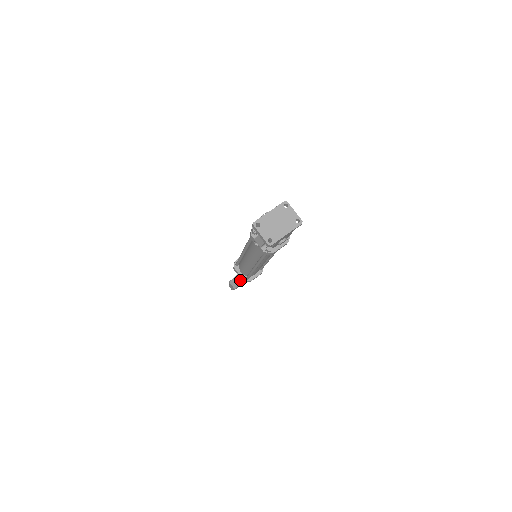
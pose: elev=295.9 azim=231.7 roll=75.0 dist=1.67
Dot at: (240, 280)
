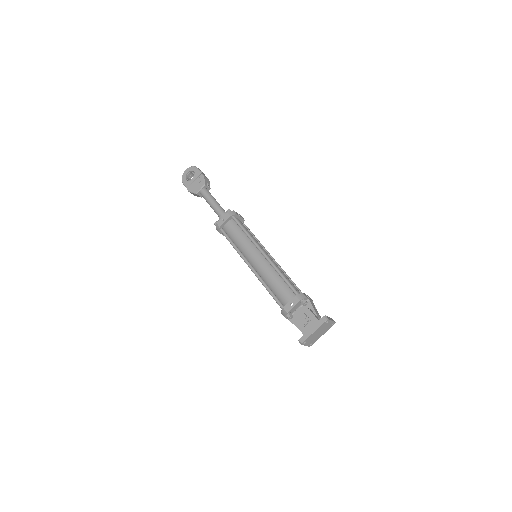
Dot at: occluded
